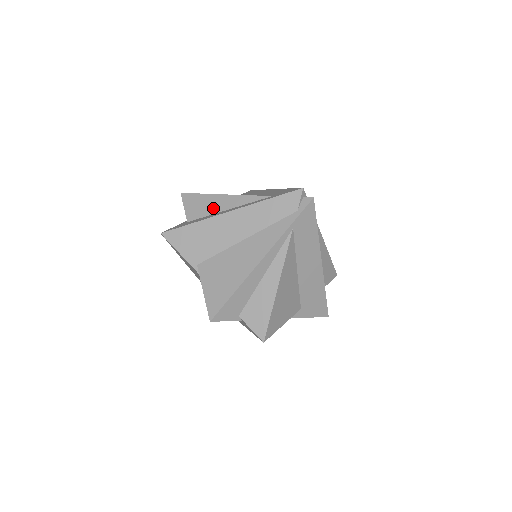
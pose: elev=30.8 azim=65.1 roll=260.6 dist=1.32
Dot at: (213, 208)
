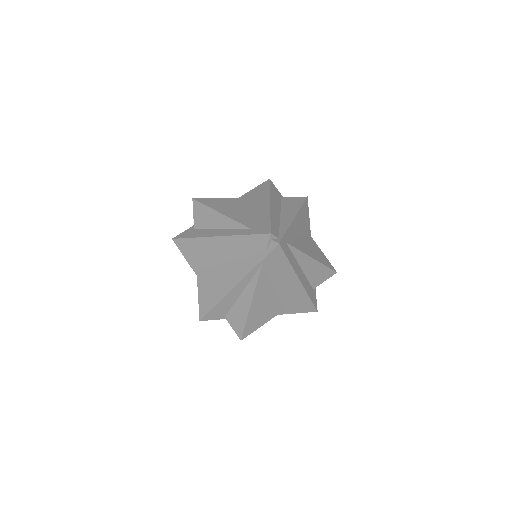
Dot at: (211, 223)
